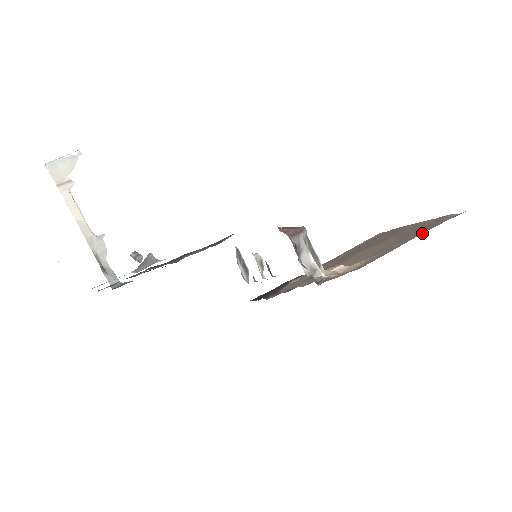
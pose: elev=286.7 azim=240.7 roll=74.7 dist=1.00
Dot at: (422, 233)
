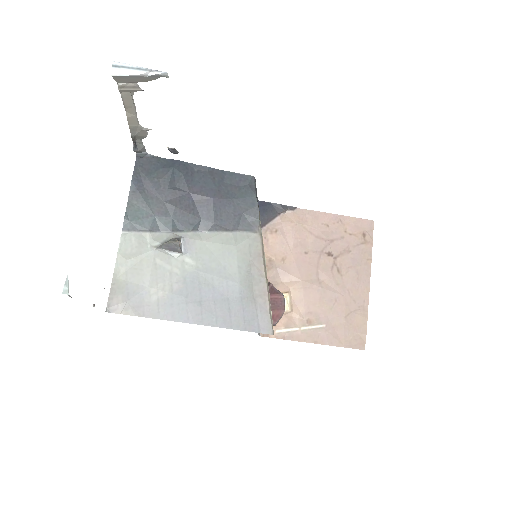
Dot at: occluded
